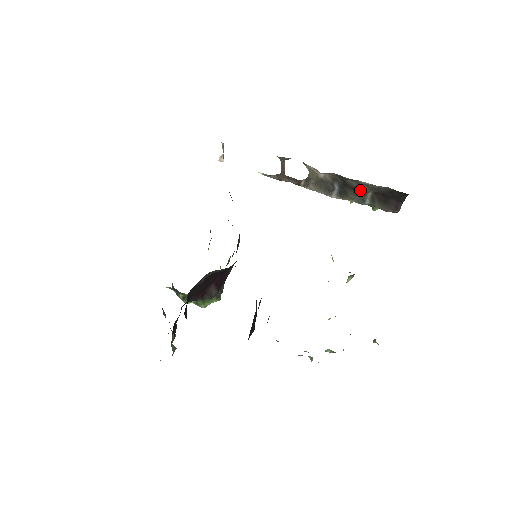
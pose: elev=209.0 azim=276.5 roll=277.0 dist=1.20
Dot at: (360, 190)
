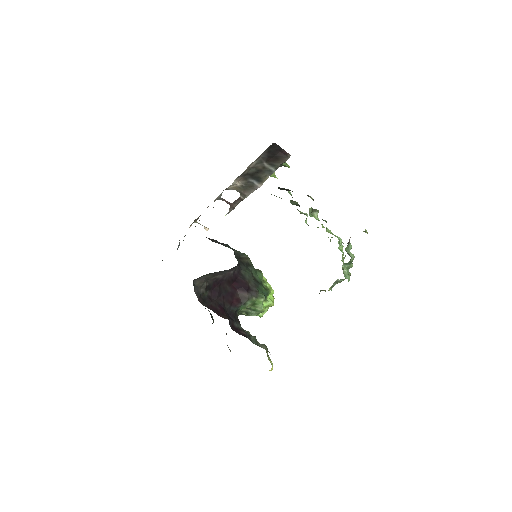
Dot at: (260, 169)
